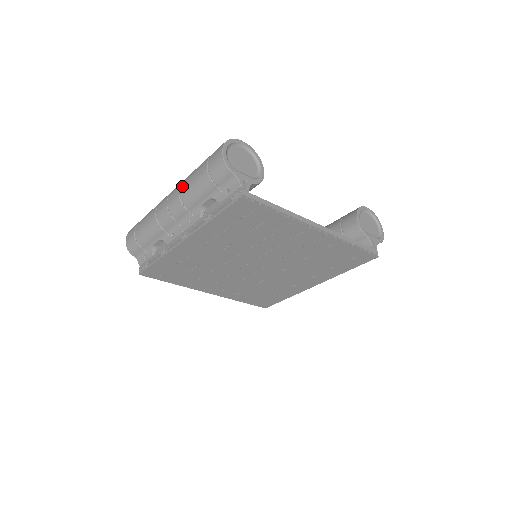
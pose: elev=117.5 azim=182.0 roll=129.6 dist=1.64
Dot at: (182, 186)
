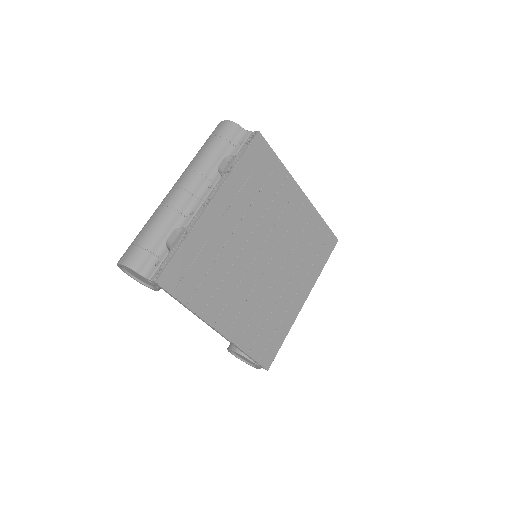
Dot at: (190, 165)
